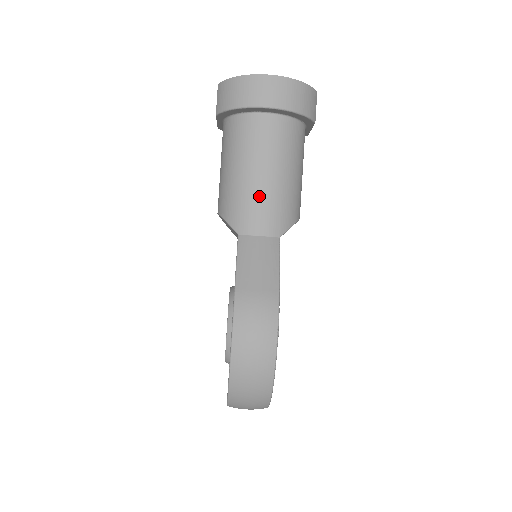
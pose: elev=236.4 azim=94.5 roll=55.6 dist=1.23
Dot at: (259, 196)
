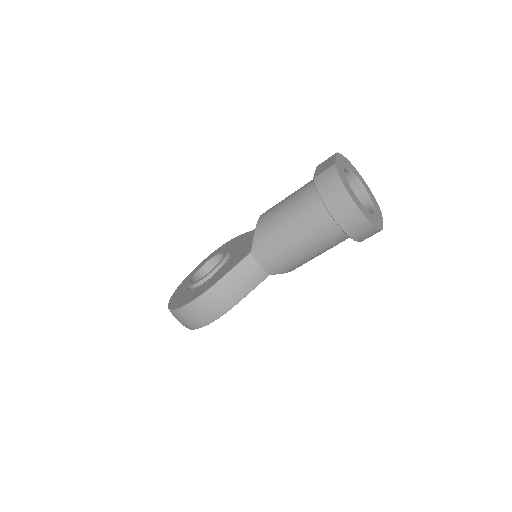
Dot at: (281, 250)
